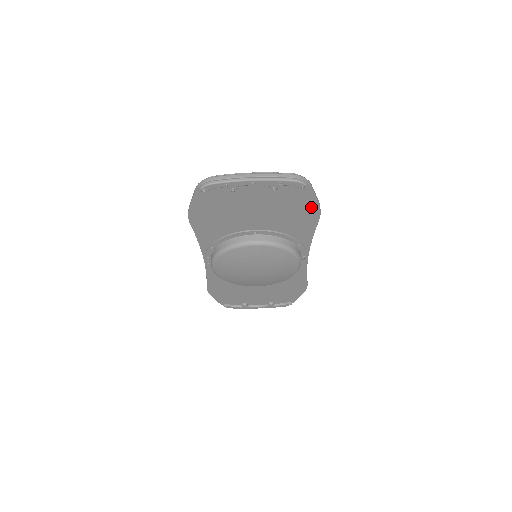
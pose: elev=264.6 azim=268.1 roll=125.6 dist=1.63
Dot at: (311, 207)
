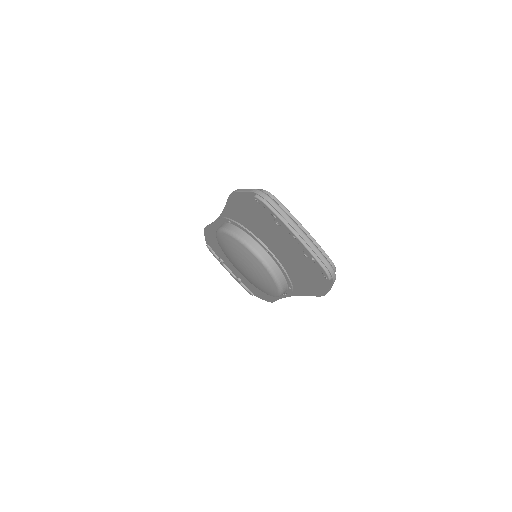
Dot at: (321, 287)
